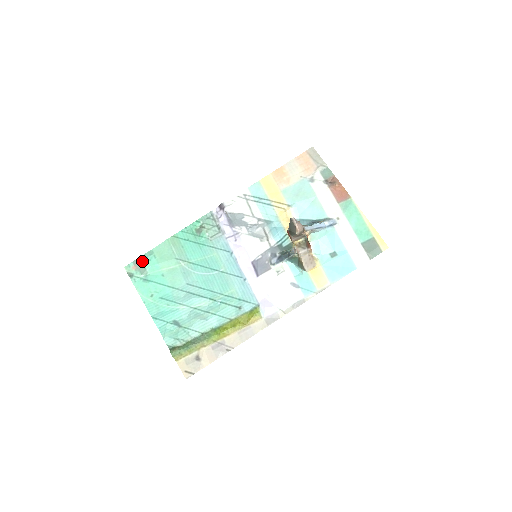
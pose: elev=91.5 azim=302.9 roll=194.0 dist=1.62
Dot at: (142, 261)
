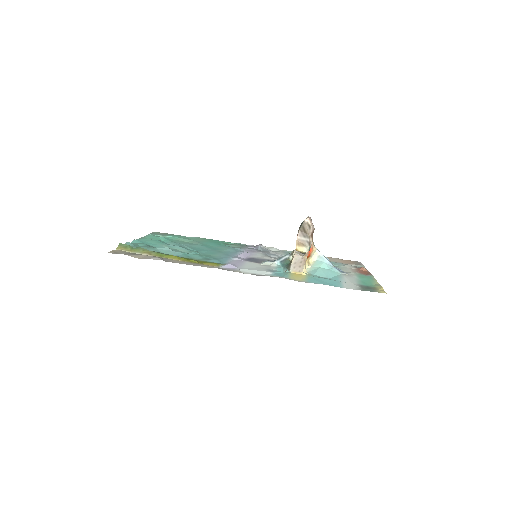
Dot at: (170, 234)
